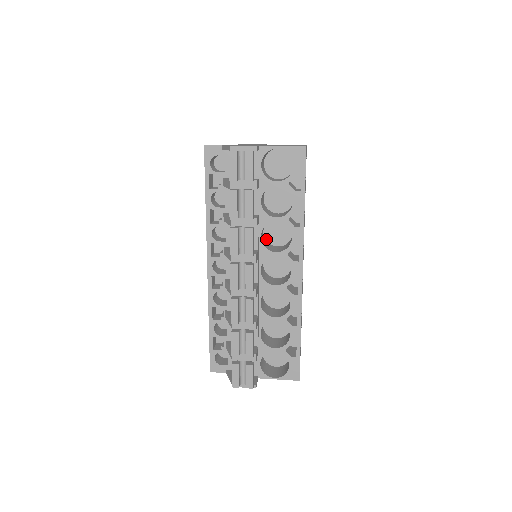
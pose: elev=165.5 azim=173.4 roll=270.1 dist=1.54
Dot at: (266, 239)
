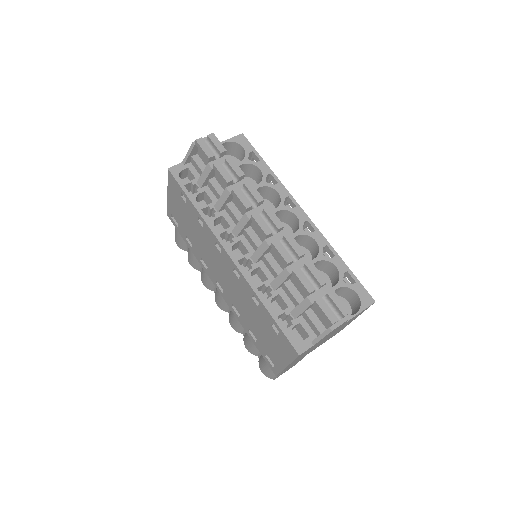
Dot at: occluded
